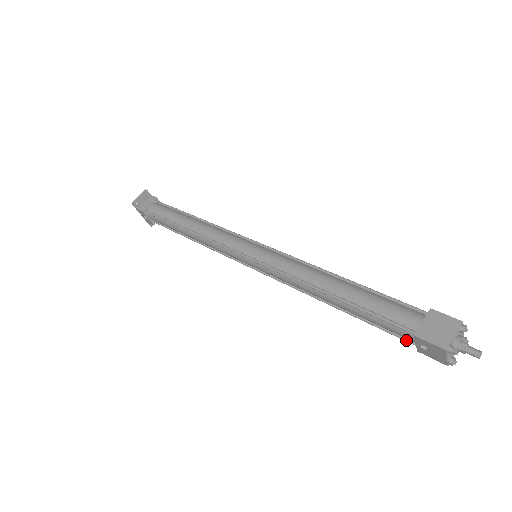
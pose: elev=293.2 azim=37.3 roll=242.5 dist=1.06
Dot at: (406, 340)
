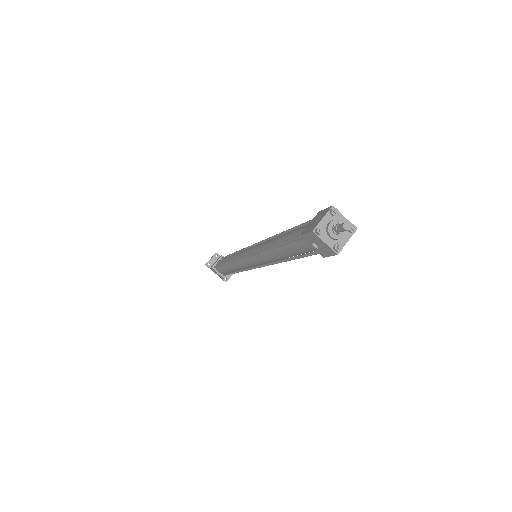
Dot at: (315, 252)
